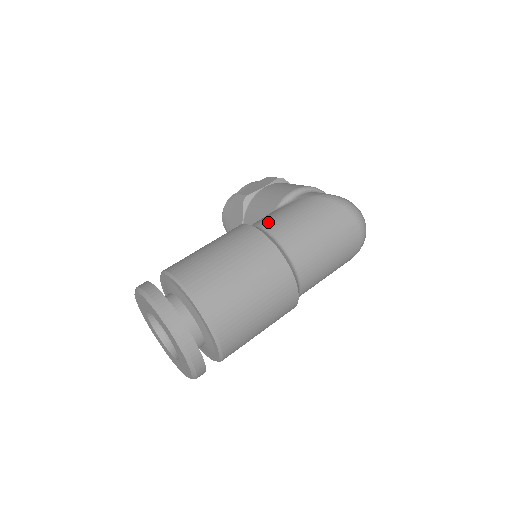
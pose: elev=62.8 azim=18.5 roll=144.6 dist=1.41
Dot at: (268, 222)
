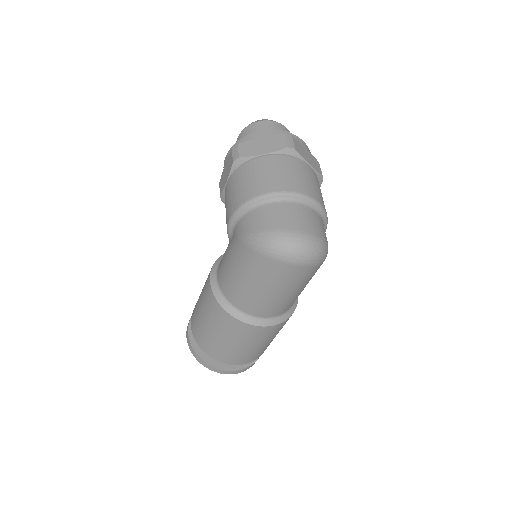
Dot at: (220, 274)
